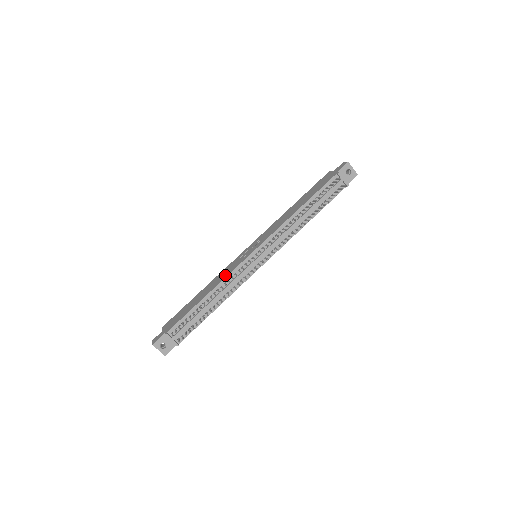
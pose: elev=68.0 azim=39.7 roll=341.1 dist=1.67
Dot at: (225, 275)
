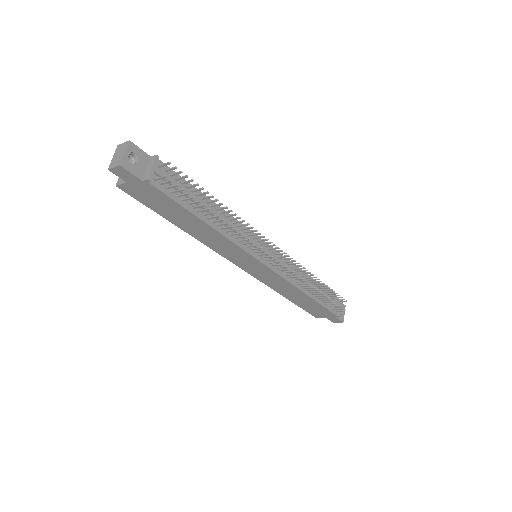
Dot at: occluded
